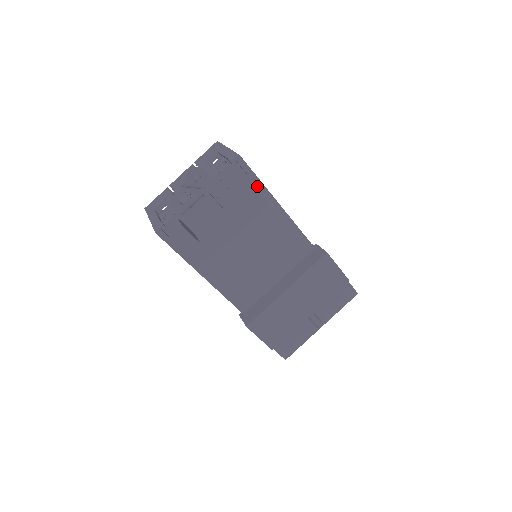
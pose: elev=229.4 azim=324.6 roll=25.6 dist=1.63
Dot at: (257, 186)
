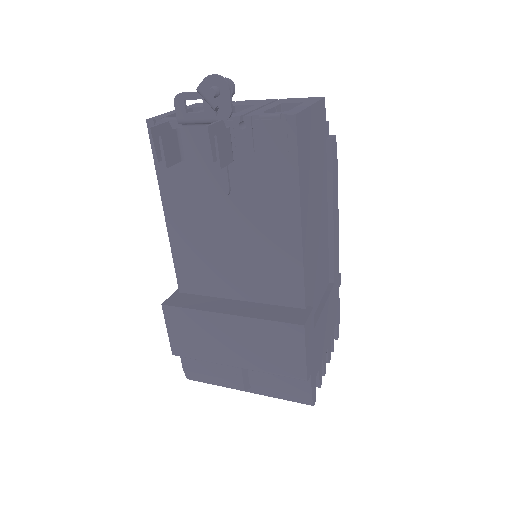
Dot at: (290, 172)
